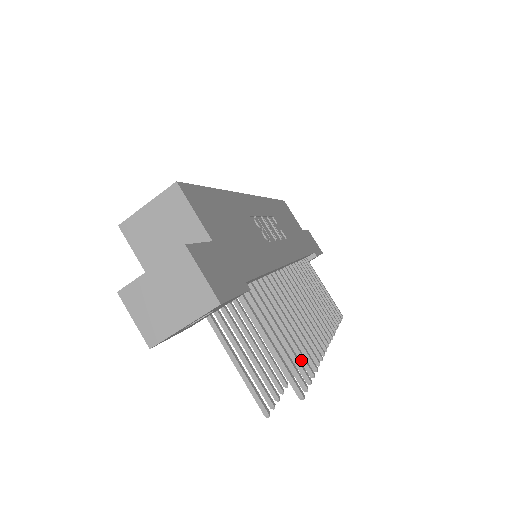
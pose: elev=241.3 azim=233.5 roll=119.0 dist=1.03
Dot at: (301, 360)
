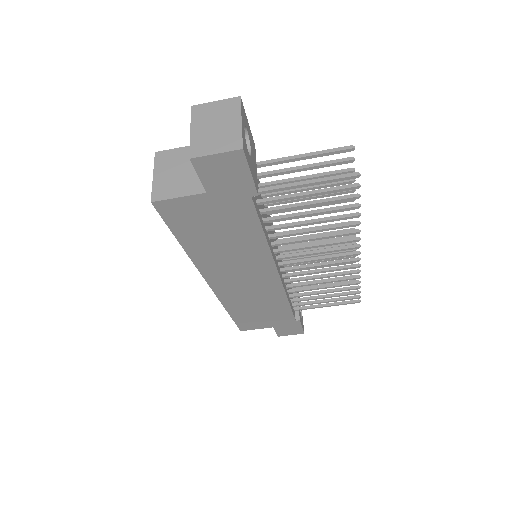
Dot at: (337, 183)
